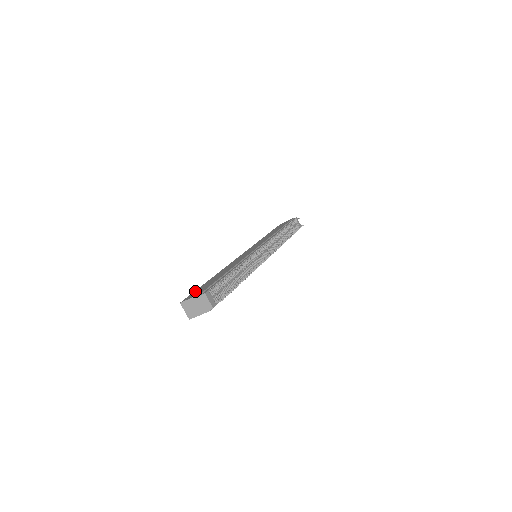
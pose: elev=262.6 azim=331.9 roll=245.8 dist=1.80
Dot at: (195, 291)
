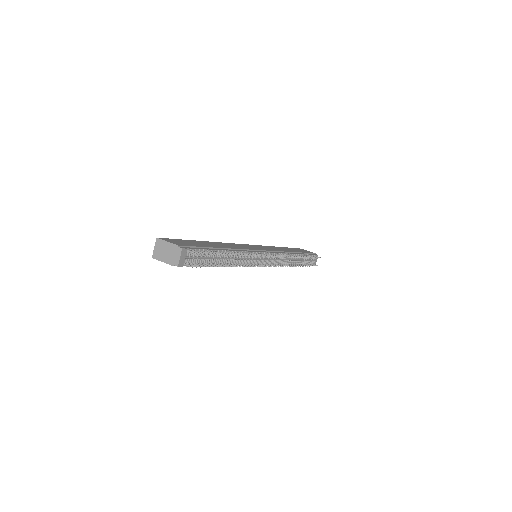
Dot at: (178, 239)
